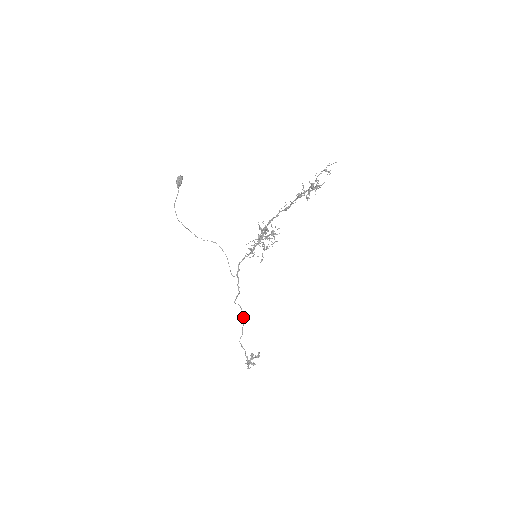
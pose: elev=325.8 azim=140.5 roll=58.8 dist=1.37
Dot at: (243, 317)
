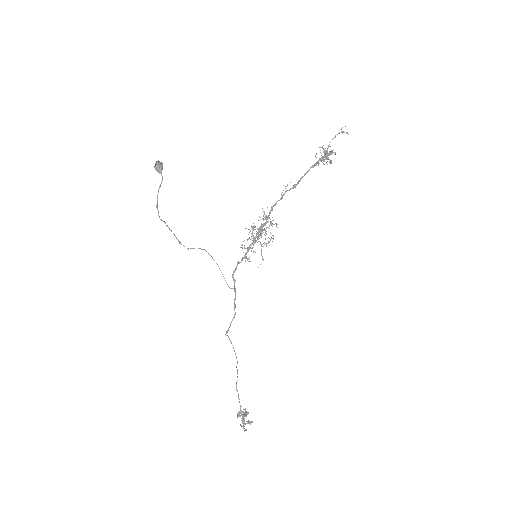
Dot at: (235, 353)
